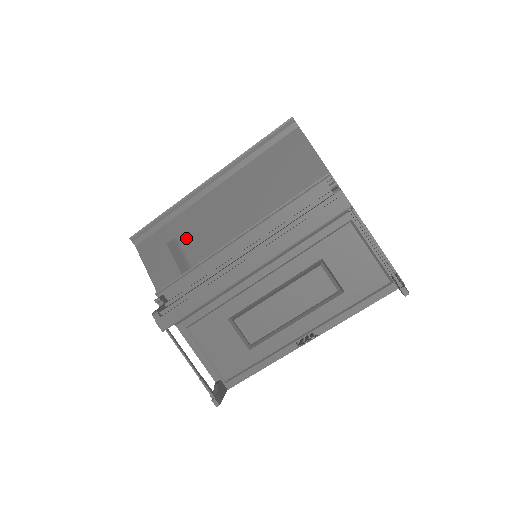
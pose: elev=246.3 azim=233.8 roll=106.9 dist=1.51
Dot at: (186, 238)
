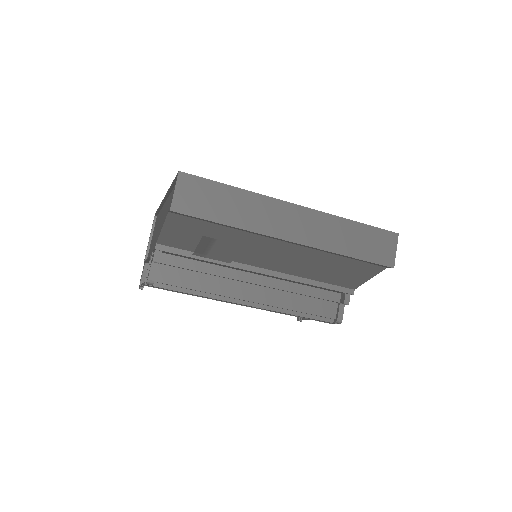
Dot at: (224, 246)
